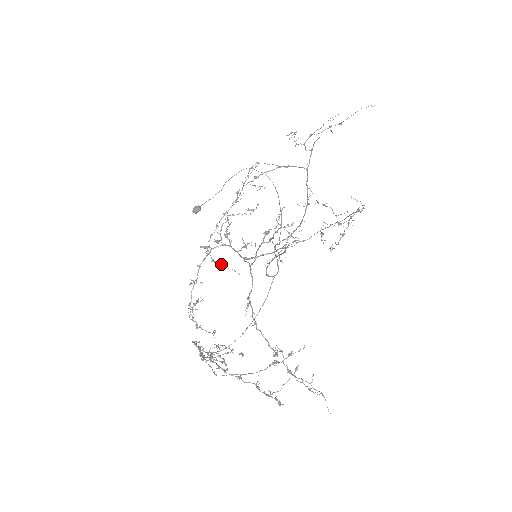
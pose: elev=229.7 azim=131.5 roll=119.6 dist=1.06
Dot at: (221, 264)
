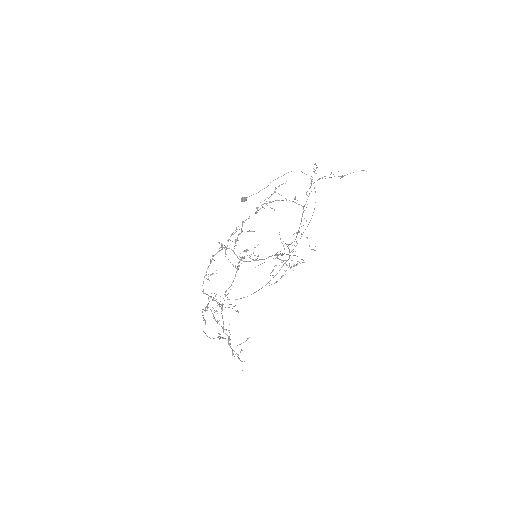
Dot at: occluded
